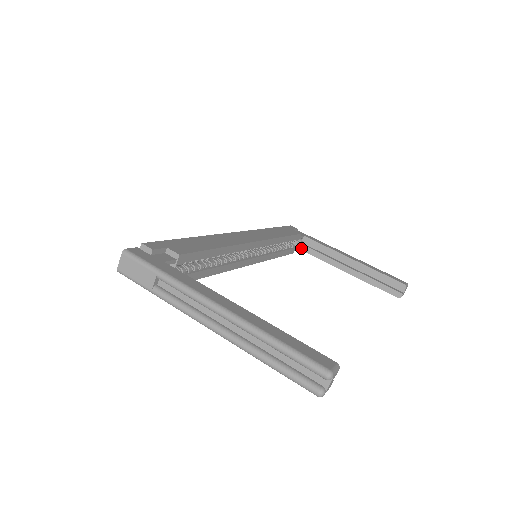
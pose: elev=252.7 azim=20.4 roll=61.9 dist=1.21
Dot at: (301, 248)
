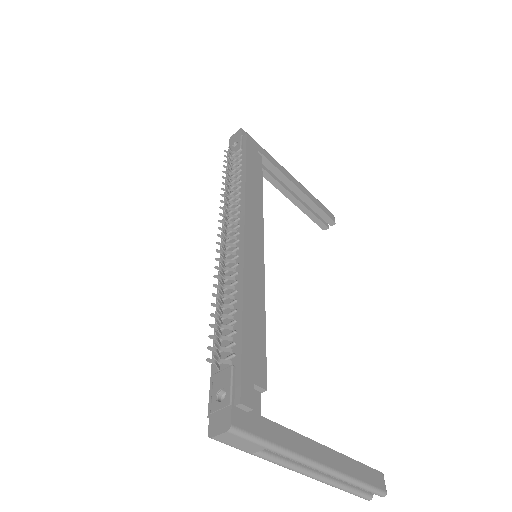
Dot at: occluded
